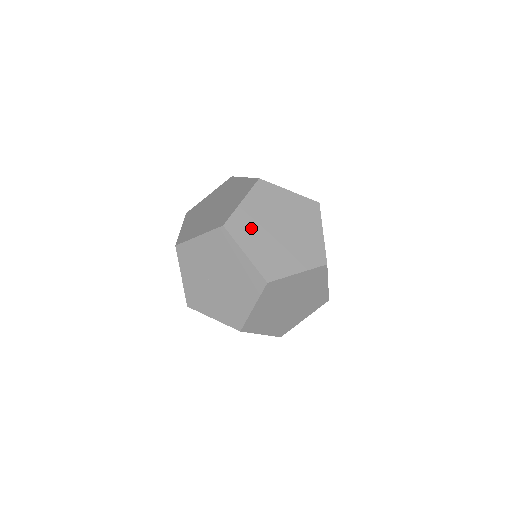
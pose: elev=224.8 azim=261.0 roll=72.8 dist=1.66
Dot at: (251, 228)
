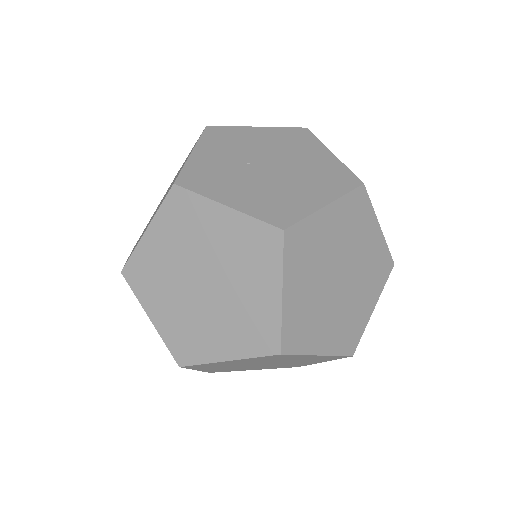
Dot at: occluded
